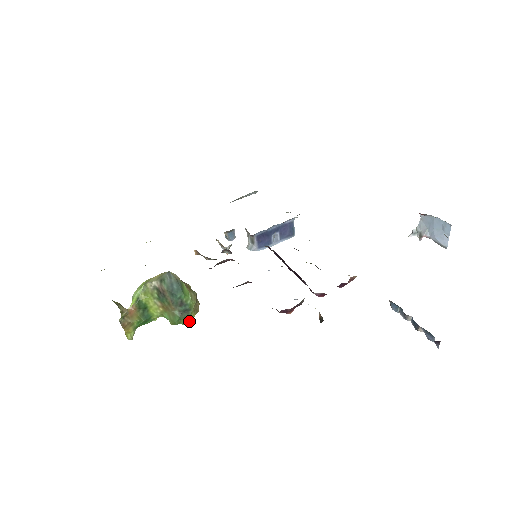
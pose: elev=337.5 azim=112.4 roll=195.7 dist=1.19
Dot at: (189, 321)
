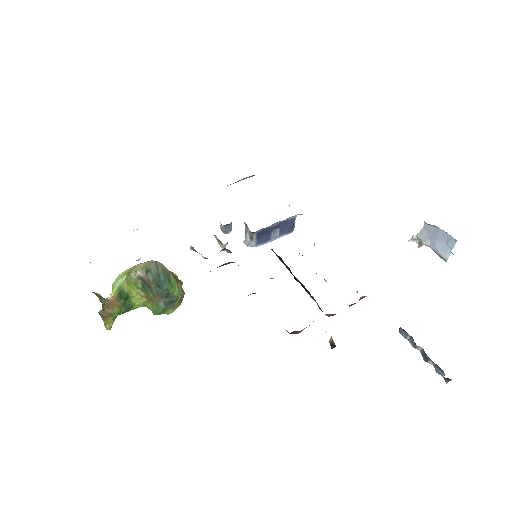
Dot at: (172, 310)
